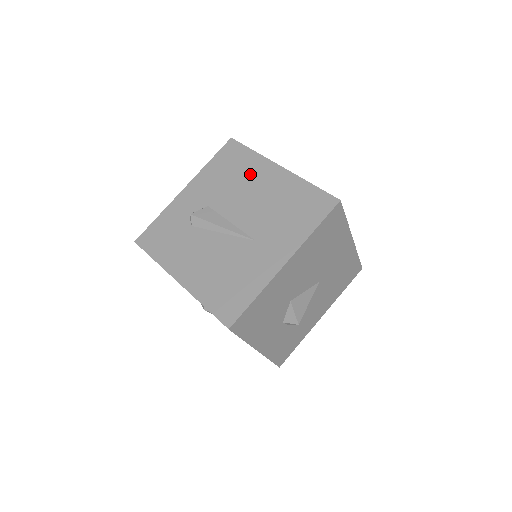
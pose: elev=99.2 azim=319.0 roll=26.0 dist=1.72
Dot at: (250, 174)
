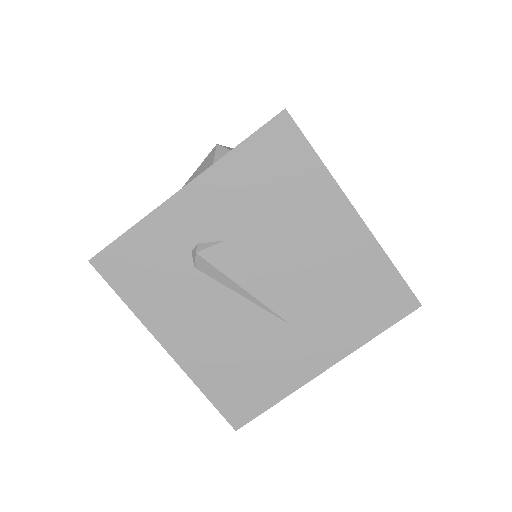
Dot at: (305, 207)
